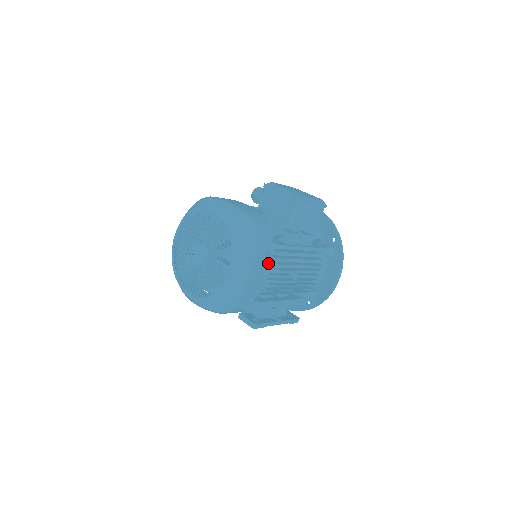
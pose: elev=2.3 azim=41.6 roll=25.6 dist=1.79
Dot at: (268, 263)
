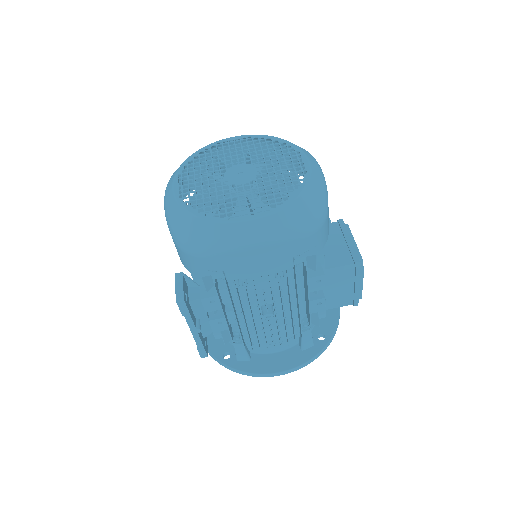
Dot at: (283, 265)
